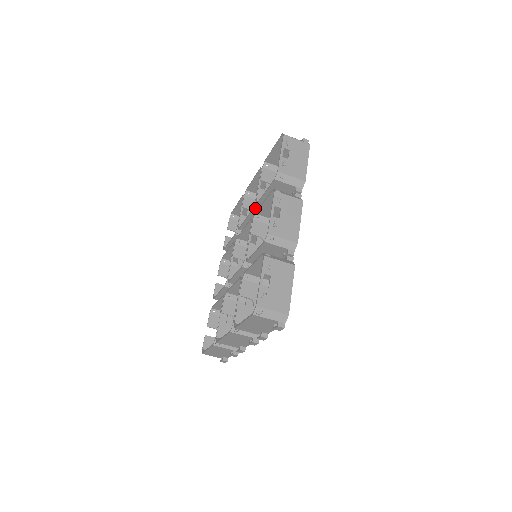
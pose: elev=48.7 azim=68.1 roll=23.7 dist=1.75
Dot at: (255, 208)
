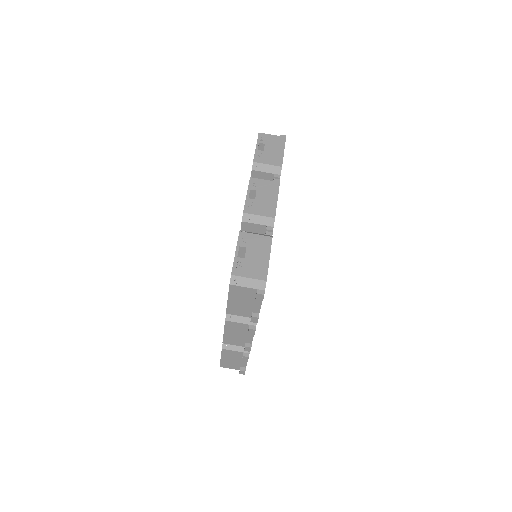
Dot at: occluded
